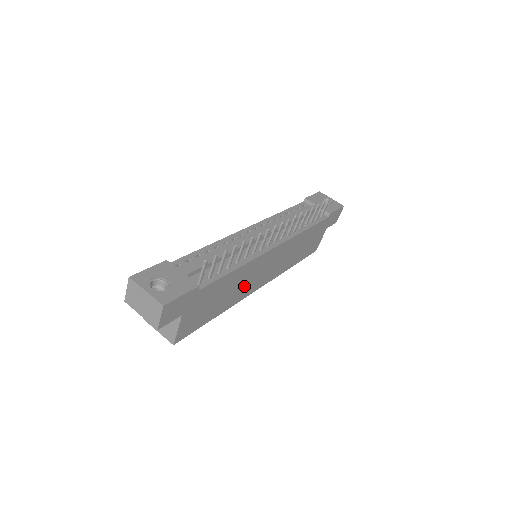
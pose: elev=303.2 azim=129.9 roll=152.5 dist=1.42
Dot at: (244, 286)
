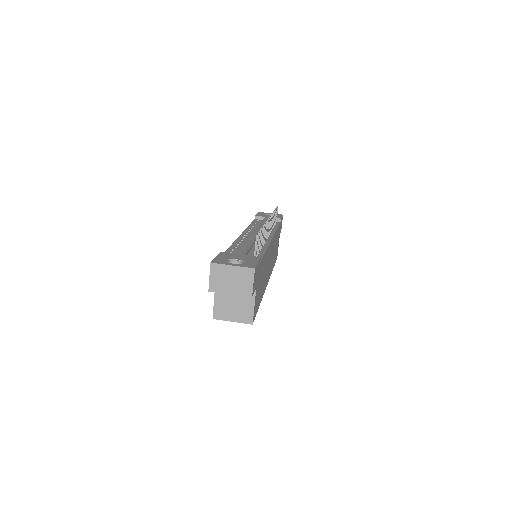
Dot at: (266, 275)
